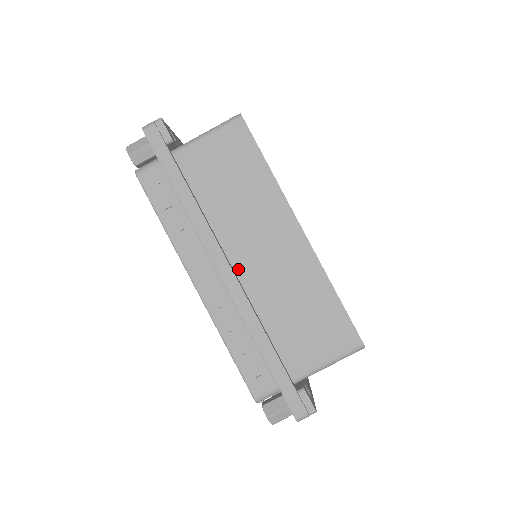
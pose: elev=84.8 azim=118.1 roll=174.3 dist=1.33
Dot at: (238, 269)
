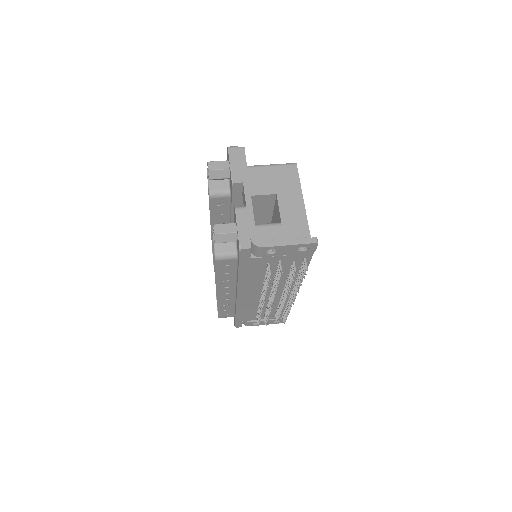
Dot at: occluded
